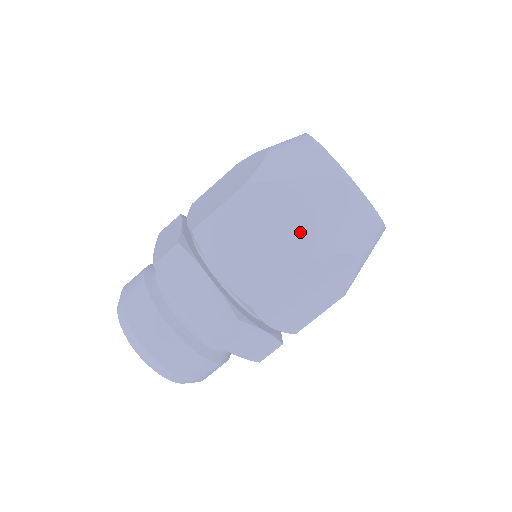
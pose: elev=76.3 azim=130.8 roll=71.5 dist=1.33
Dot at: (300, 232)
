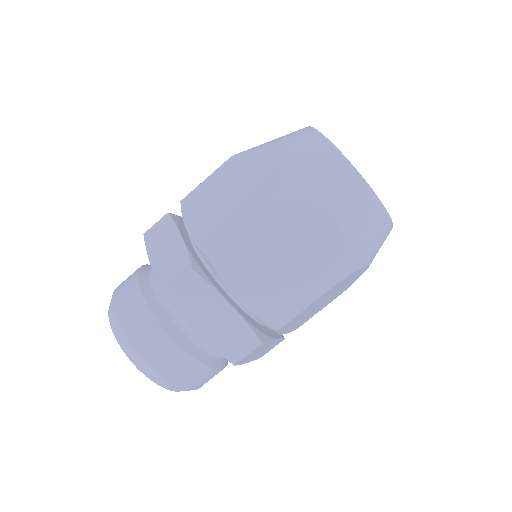
Dot at: (265, 181)
